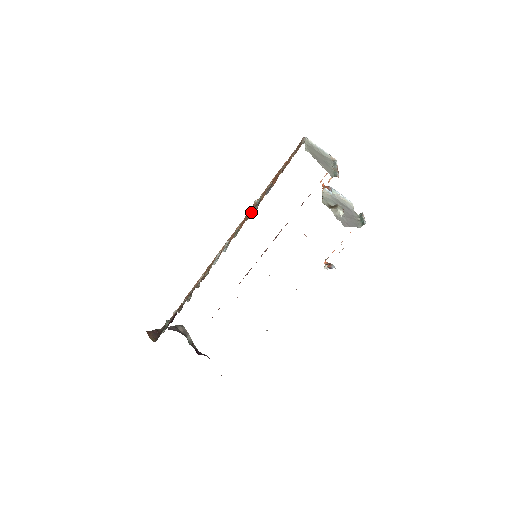
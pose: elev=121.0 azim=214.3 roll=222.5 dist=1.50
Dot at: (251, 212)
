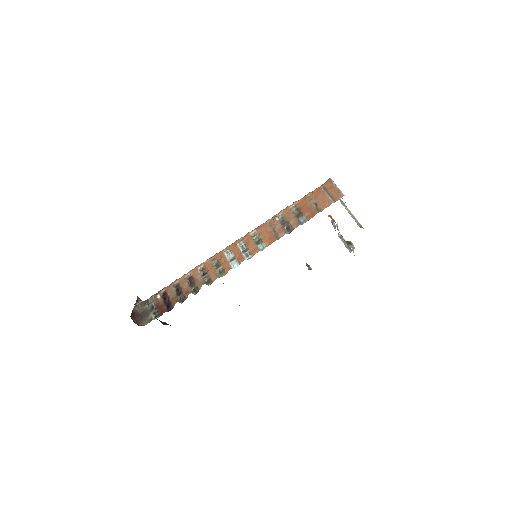
Dot at: (282, 234)
